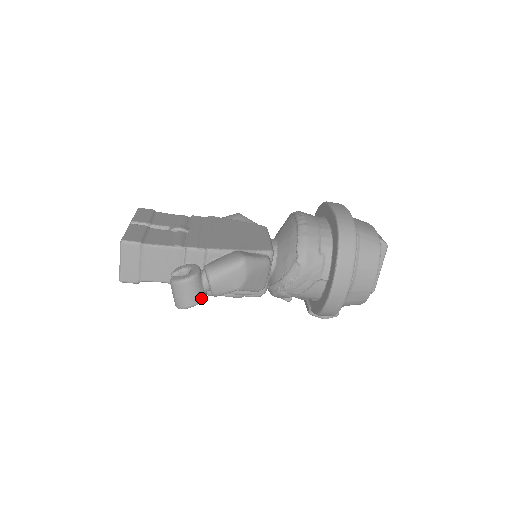
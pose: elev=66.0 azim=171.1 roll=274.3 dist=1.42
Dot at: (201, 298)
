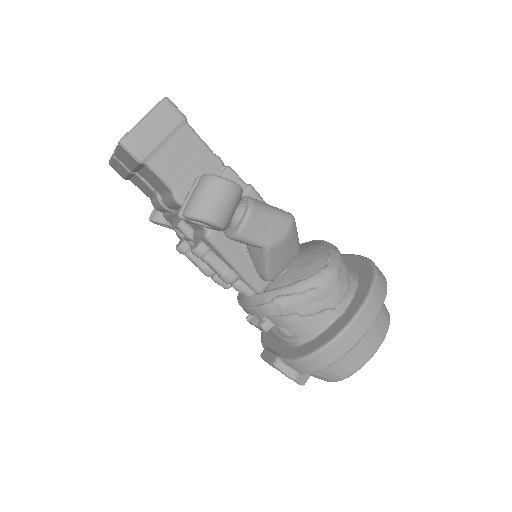
Dot at: (226, 222)
